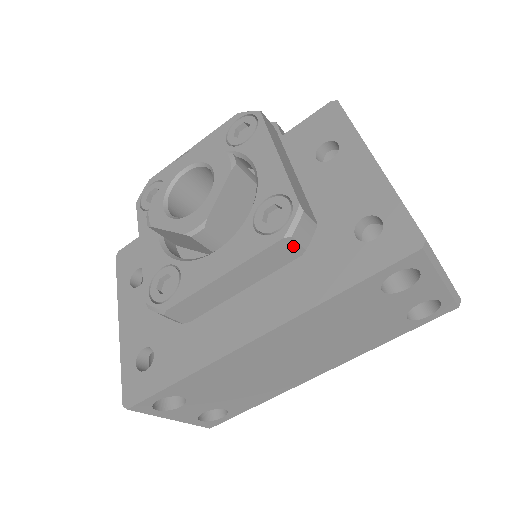
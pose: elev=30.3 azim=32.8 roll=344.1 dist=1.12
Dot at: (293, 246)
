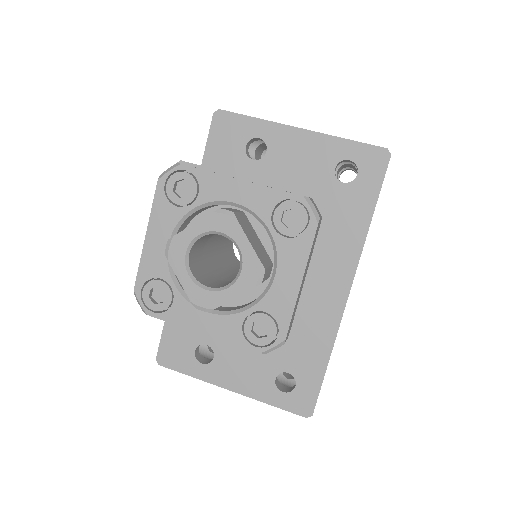
Dot at: (319, 223)
